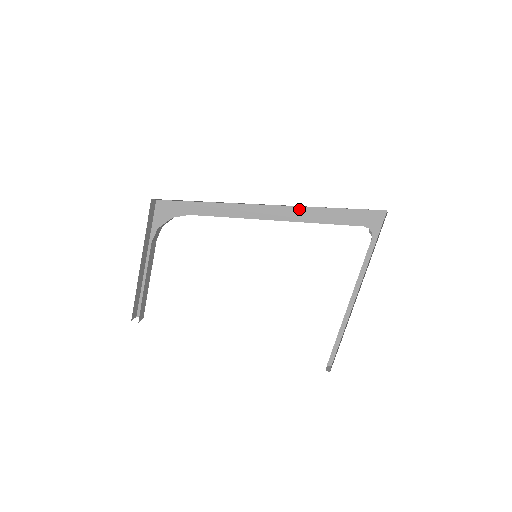
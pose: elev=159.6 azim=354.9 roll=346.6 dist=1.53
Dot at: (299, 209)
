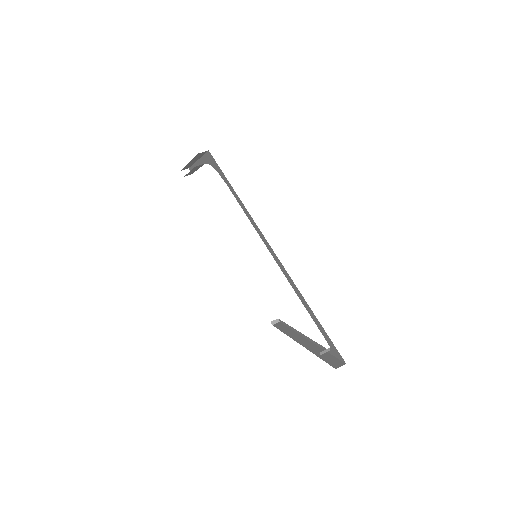
Dot at: (294, 284)
